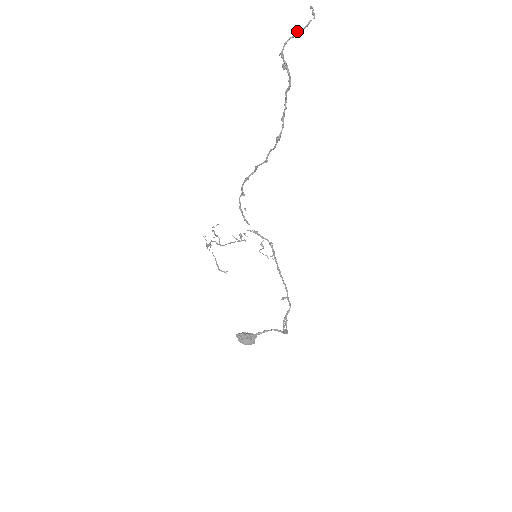
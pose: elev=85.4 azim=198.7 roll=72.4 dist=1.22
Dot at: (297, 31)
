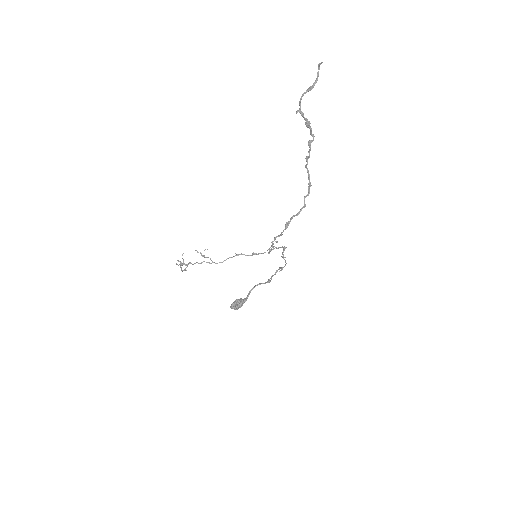
Dot at: occluded
